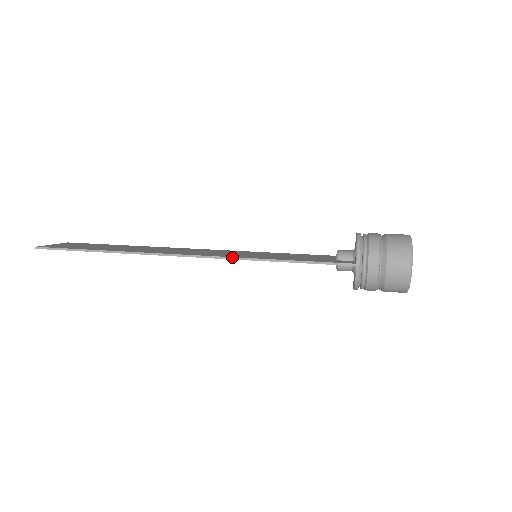
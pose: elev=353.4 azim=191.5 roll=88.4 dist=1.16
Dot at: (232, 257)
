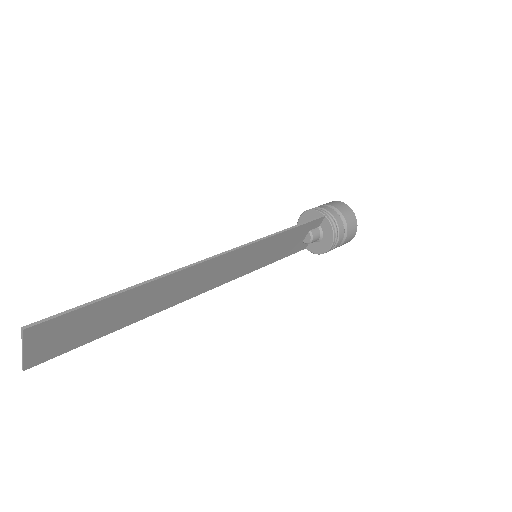
Dot at: (252, 241)
